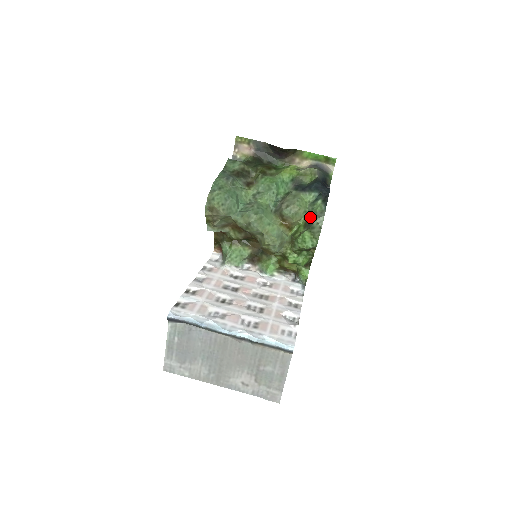
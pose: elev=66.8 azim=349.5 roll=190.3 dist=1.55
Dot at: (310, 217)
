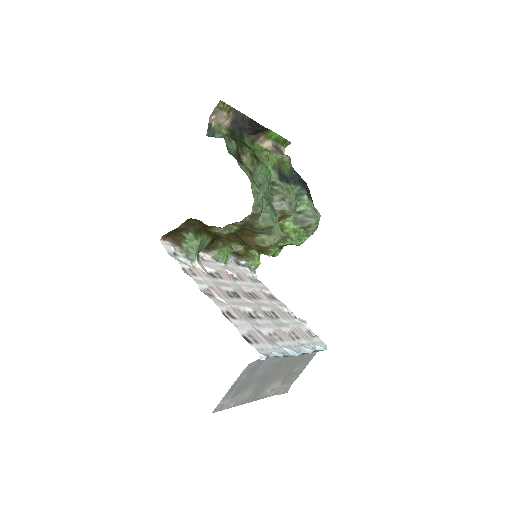
Dot at: (302, 214)
